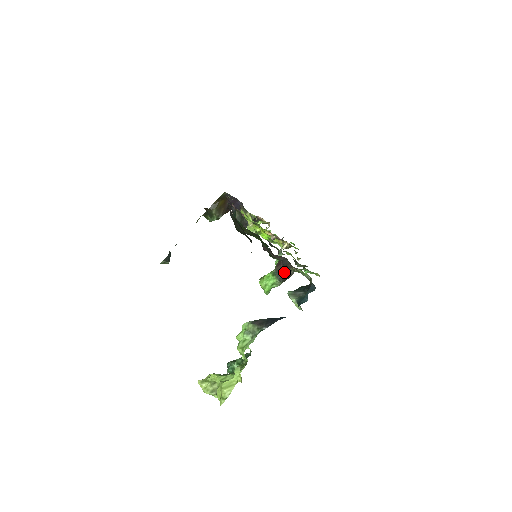
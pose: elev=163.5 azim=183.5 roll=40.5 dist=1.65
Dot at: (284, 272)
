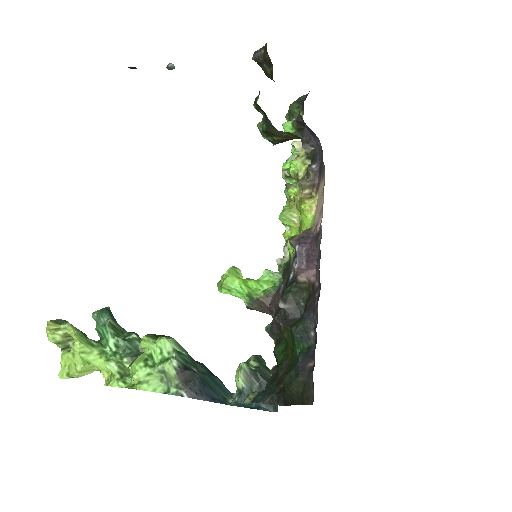
Dot at: (262, 312)
